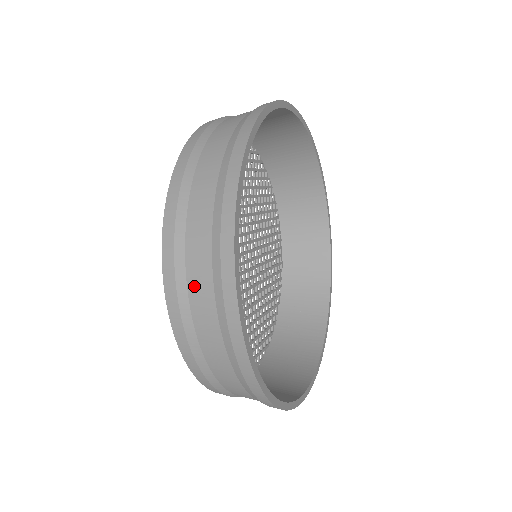
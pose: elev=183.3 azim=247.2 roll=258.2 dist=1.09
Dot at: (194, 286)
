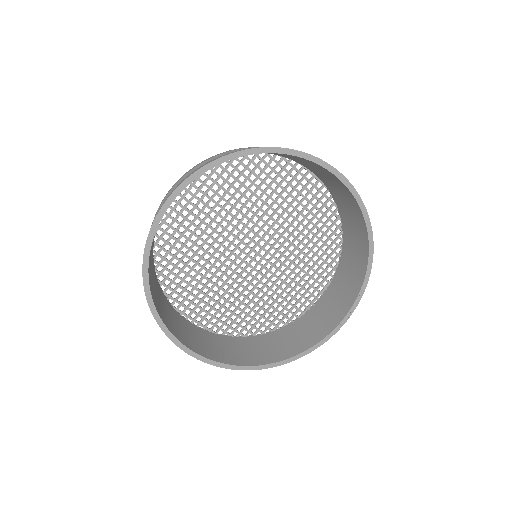
Dot at: occluded
